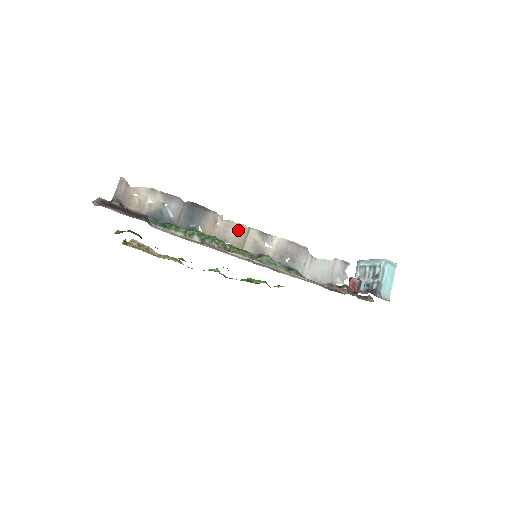
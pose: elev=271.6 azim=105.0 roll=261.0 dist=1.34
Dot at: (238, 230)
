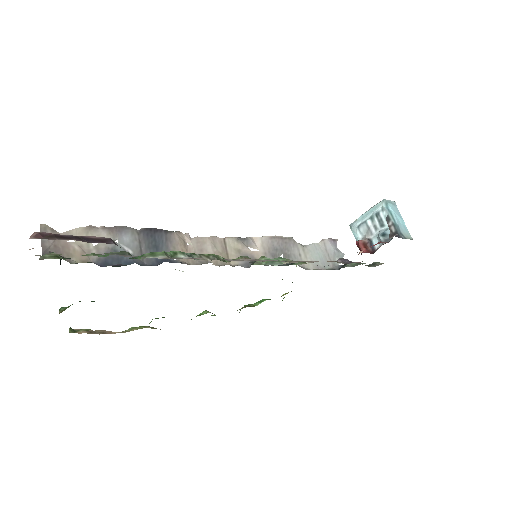
Dot at: (213, 244)
